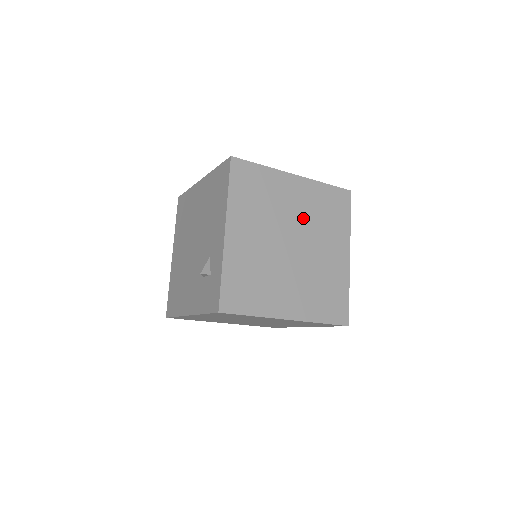
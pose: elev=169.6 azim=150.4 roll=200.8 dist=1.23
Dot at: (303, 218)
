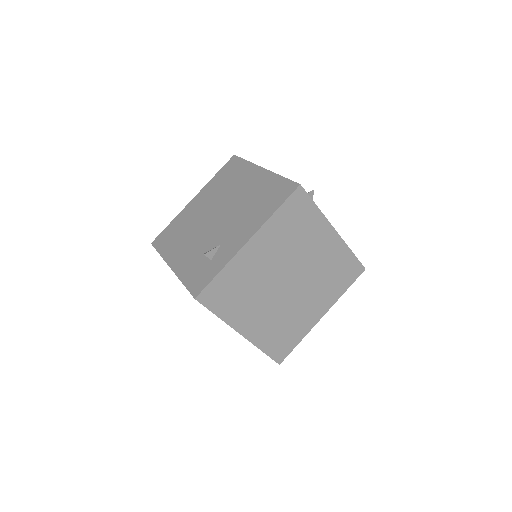
Dot at: (314, 267)
